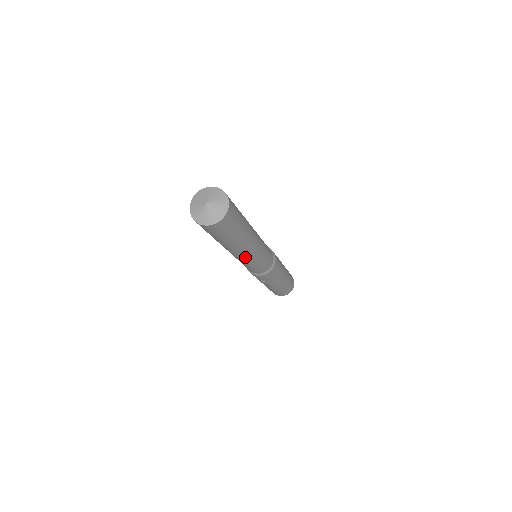
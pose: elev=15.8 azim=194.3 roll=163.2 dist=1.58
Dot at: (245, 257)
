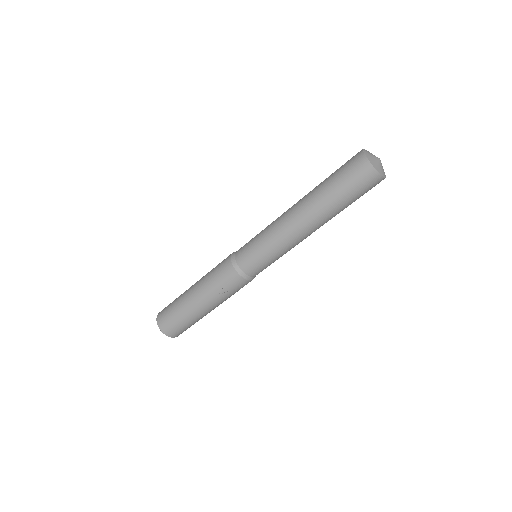
Dot at: (300, 239)
